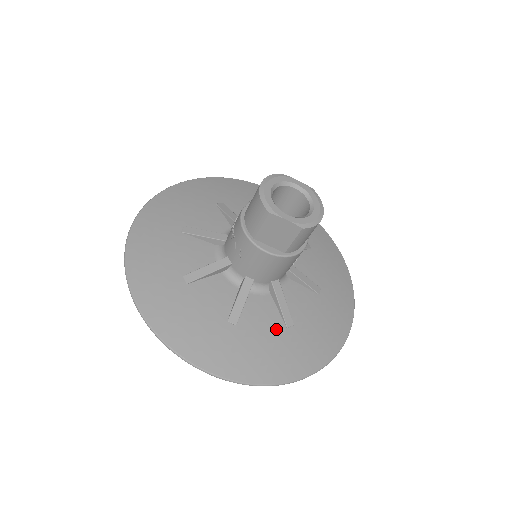
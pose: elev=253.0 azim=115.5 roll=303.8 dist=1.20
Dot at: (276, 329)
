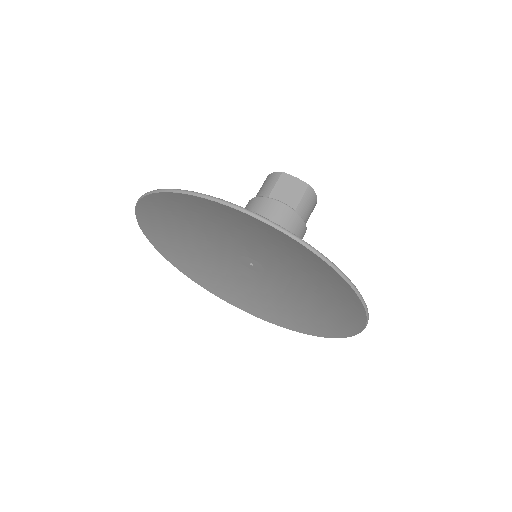
Dot at: occluded
